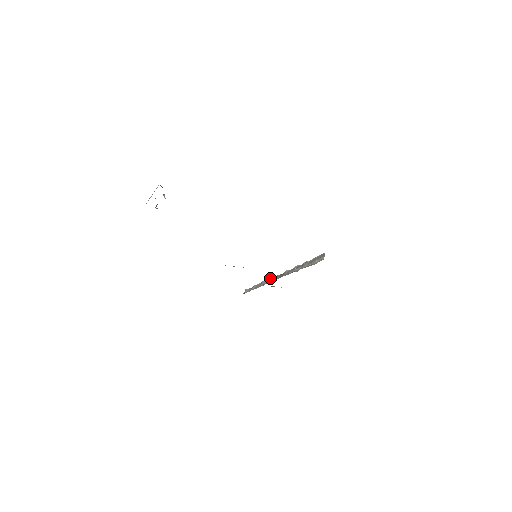
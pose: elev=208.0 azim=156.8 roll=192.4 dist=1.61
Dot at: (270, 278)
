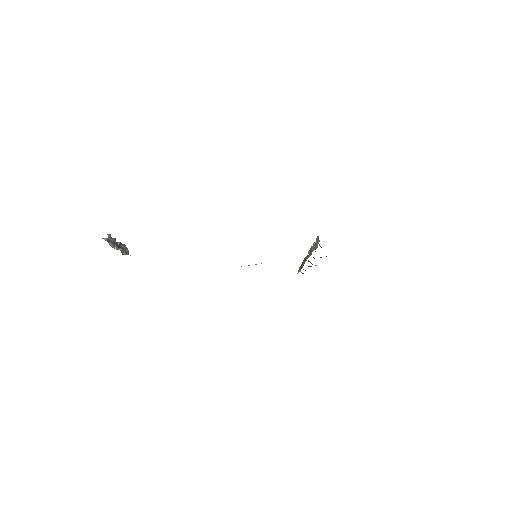
Dot at: (304, 259)
